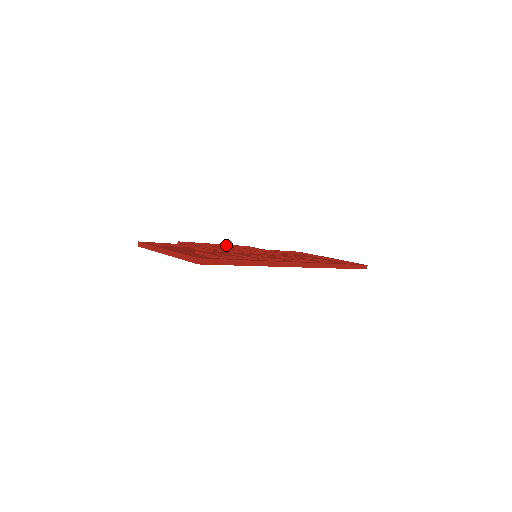
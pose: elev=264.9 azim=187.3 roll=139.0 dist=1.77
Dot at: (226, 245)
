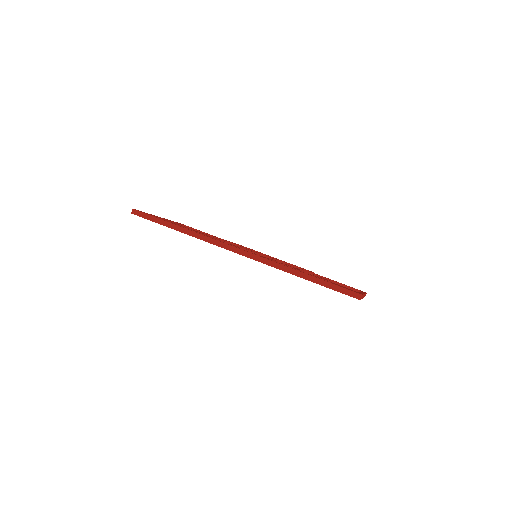
Dot at: (284, 261)
